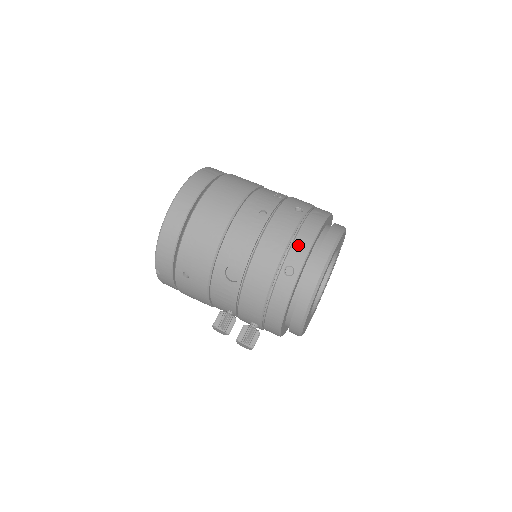
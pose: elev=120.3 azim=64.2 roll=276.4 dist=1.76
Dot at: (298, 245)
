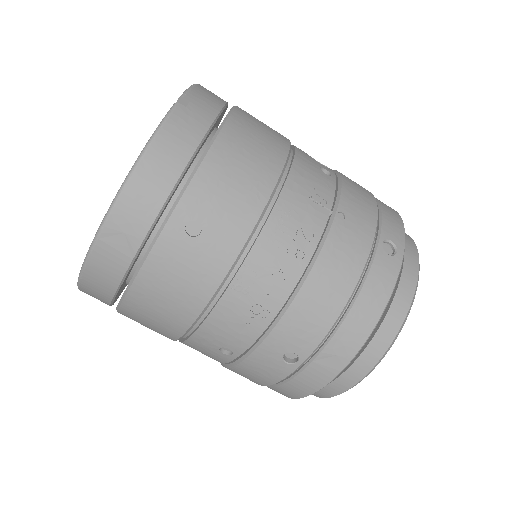
Dot at: (279, 391)
